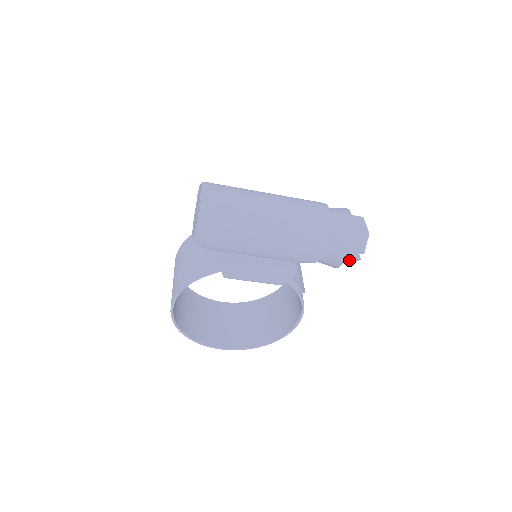
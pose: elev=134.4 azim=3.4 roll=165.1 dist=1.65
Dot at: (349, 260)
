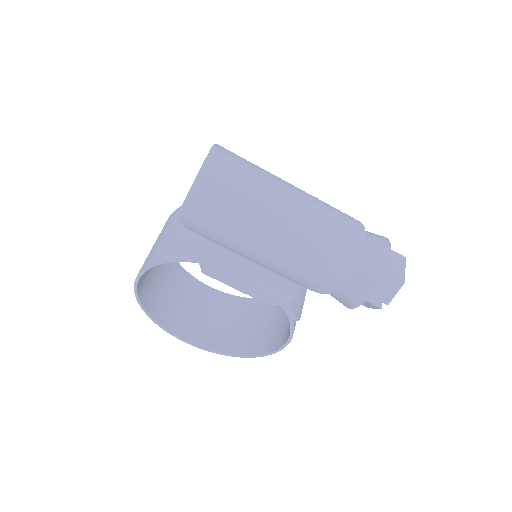
Dot at: (367, 304)
